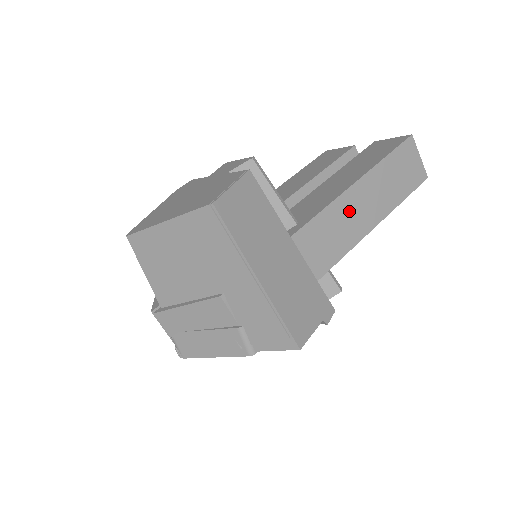
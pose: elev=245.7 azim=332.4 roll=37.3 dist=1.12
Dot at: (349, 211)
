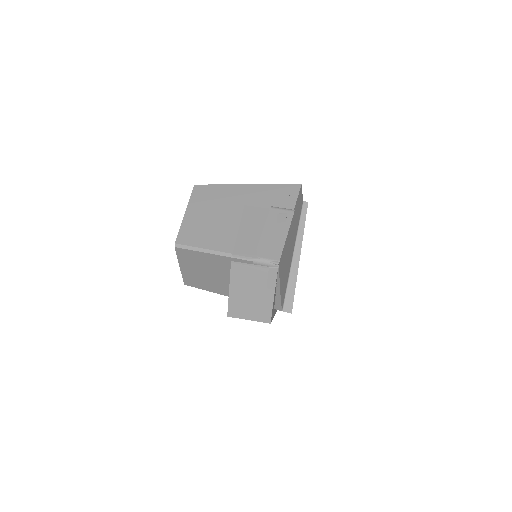
Dot at: occluded
